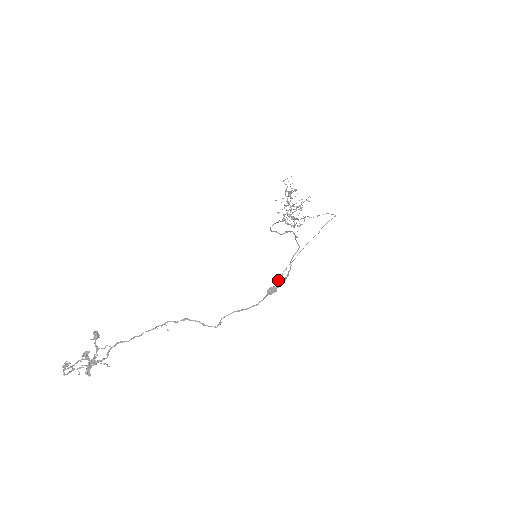
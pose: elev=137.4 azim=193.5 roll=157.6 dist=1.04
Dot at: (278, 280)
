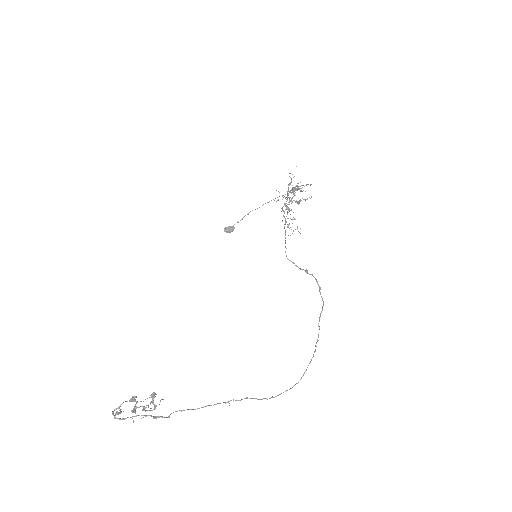
Dot at: (238, 222)
